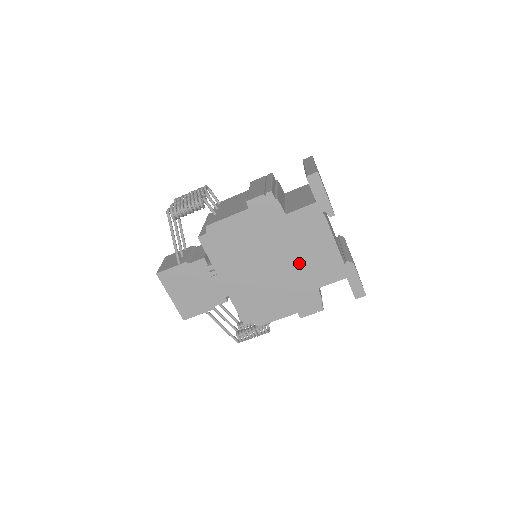
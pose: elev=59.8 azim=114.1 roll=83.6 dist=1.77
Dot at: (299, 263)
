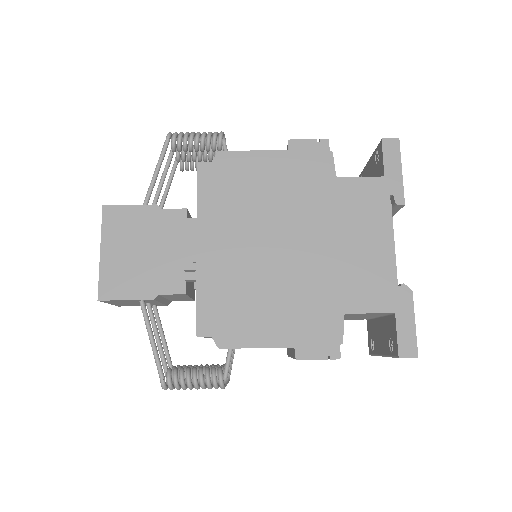
Dot at: (329, 258)
